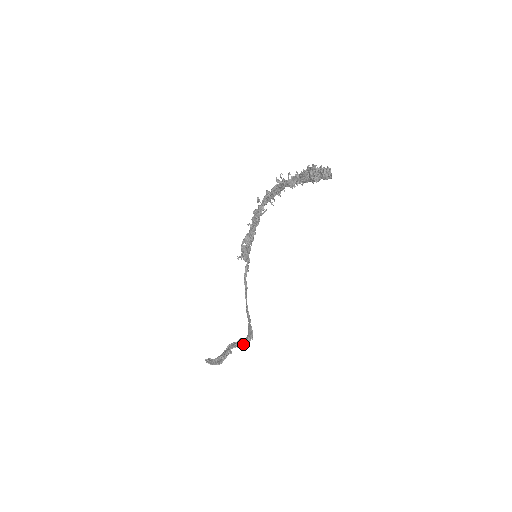
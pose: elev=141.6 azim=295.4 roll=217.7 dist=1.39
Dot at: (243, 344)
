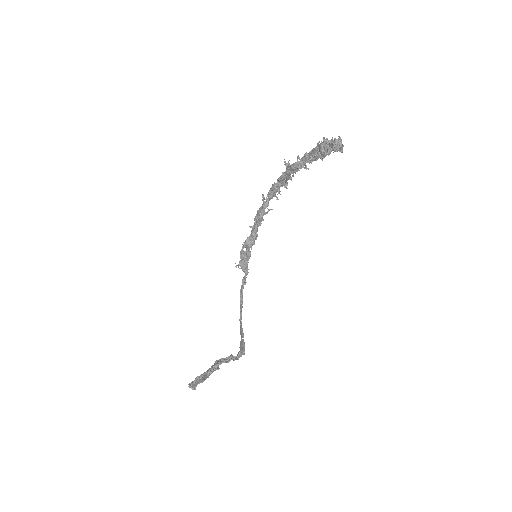
Dot at: (233, 359)
